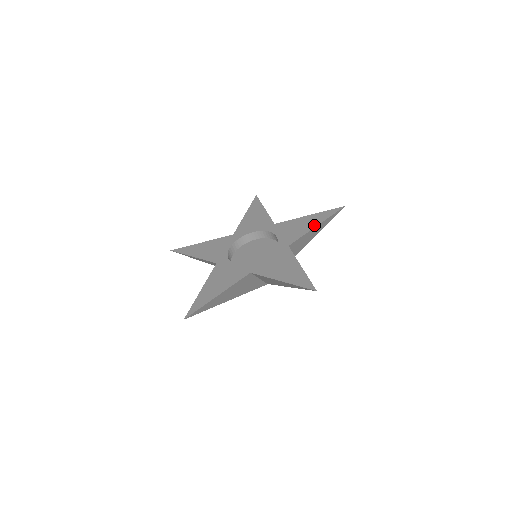
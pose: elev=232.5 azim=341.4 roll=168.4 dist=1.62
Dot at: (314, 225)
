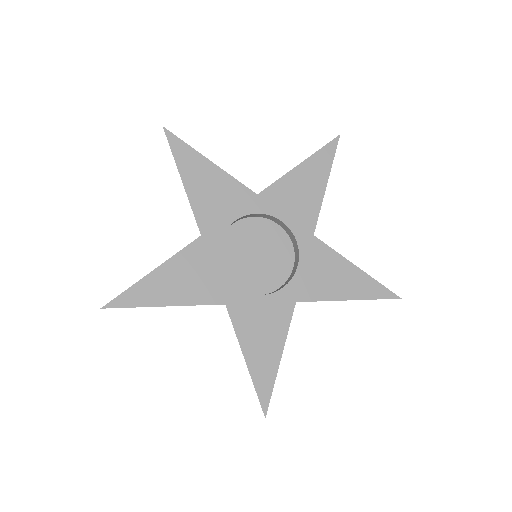
Dot at: (347, 296)
